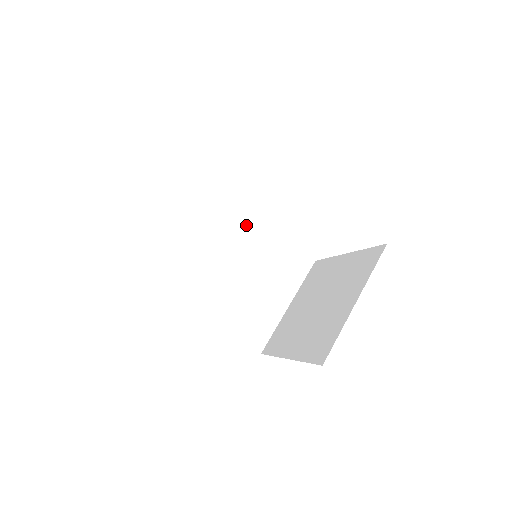
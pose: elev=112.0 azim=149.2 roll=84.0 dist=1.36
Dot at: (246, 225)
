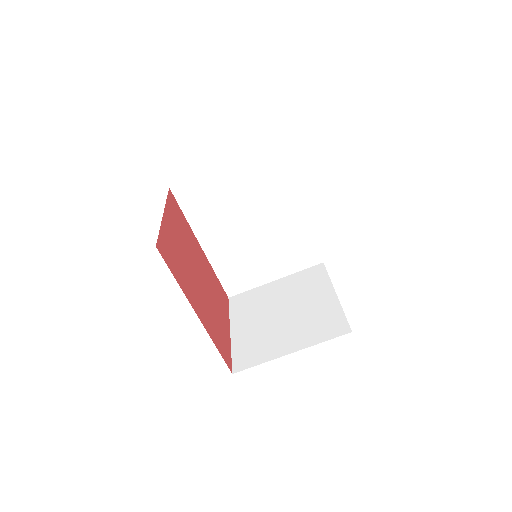
Dot at: (284, 204)
